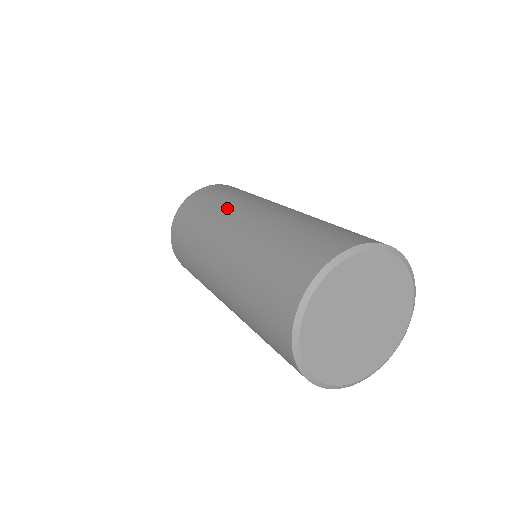
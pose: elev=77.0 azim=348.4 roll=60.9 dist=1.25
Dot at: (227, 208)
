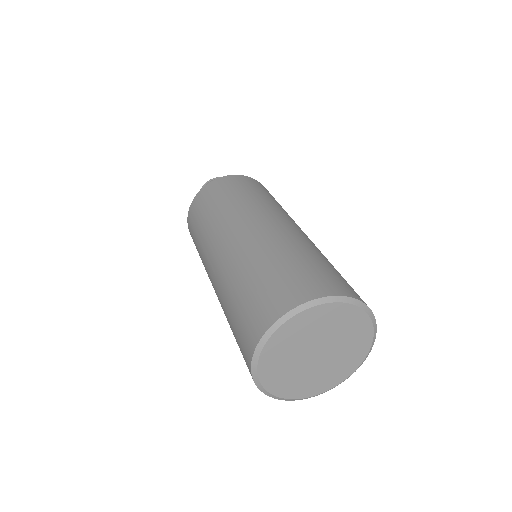
Dot at: (229, 215)
